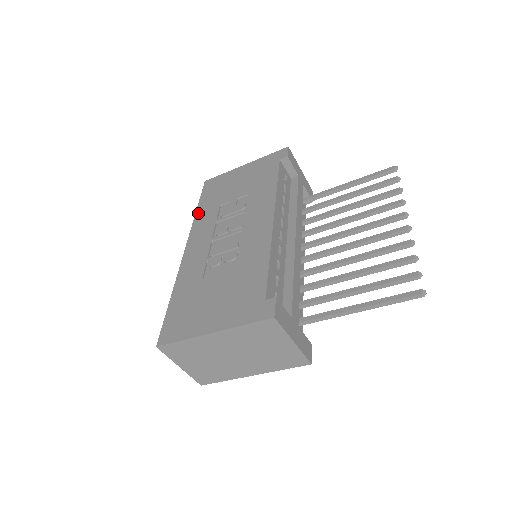
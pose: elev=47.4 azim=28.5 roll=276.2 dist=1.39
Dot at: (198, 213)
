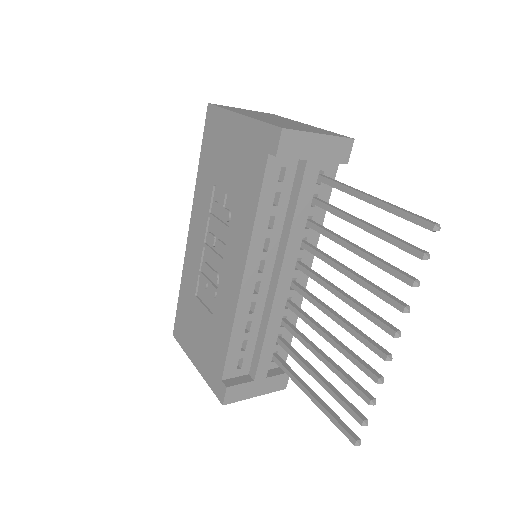
Dot at: (199, 176)
